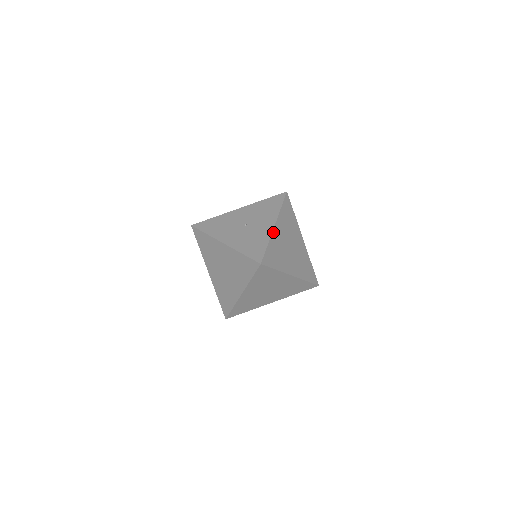
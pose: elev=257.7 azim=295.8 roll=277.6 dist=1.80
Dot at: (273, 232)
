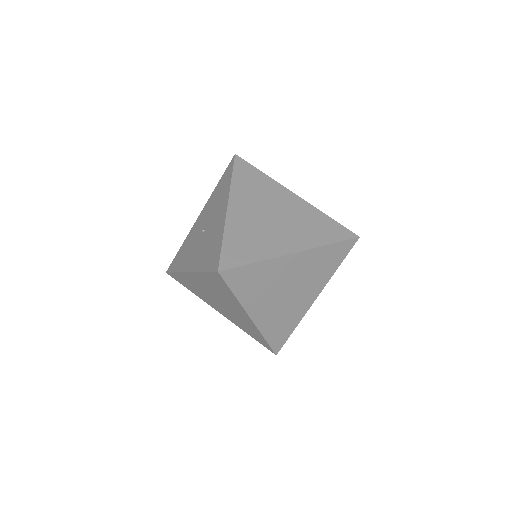
Dot at: (227, 217)
